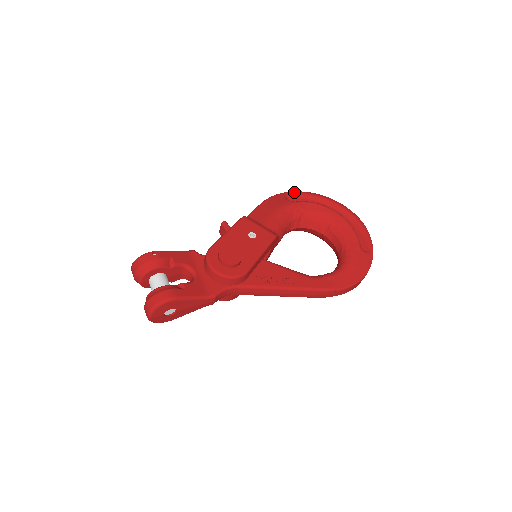
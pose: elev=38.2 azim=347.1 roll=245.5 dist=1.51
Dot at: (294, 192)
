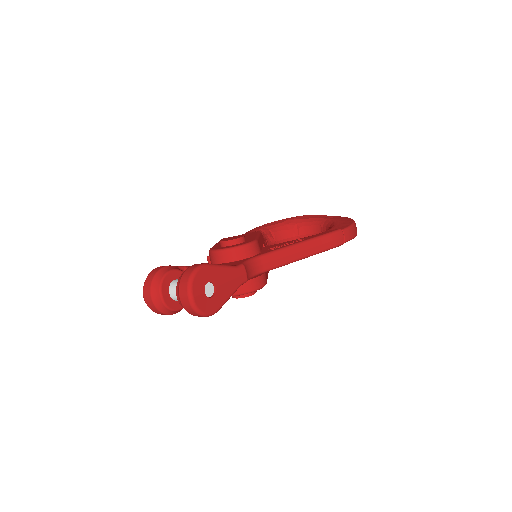
Dot at: occluded
